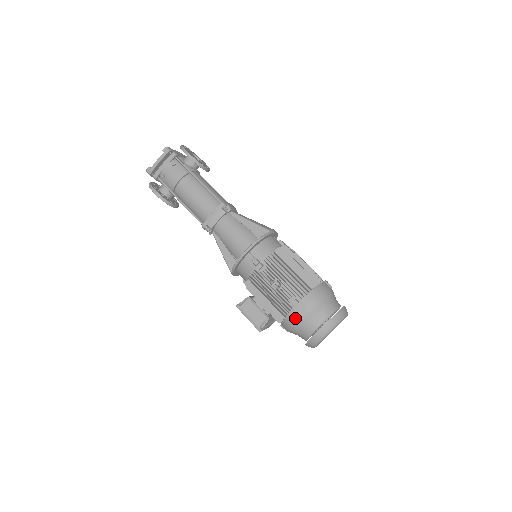
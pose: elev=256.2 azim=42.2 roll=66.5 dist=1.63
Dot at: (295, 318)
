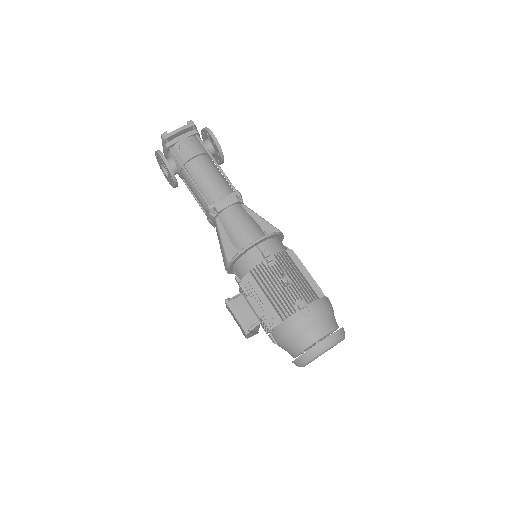
Dot at: (298, 322)
